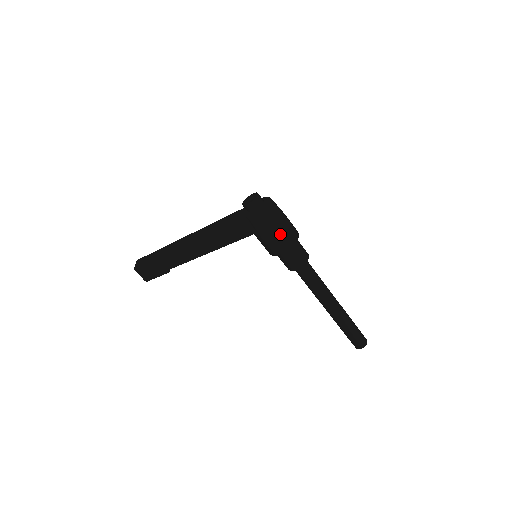
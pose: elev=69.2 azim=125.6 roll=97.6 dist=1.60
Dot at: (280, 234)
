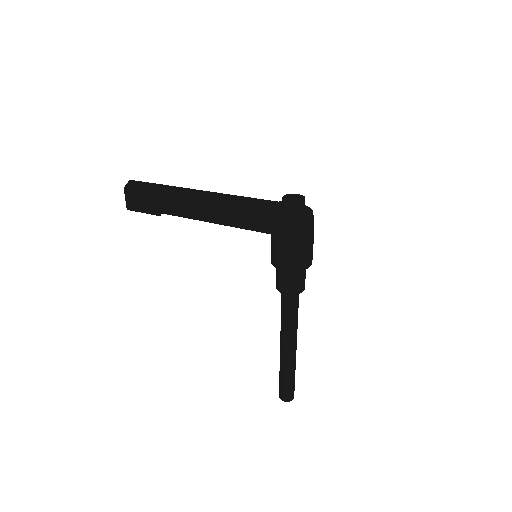
Dot at: (300, 252)
